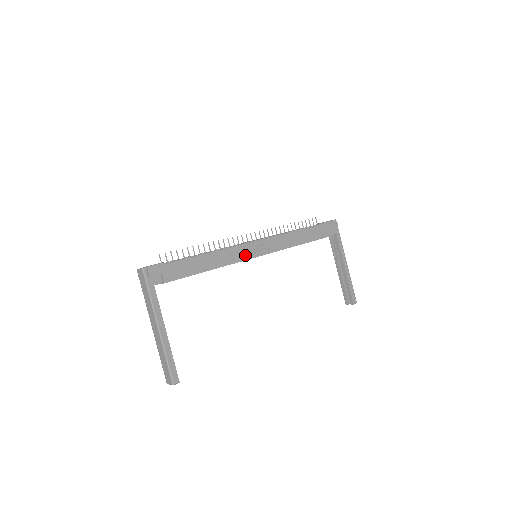
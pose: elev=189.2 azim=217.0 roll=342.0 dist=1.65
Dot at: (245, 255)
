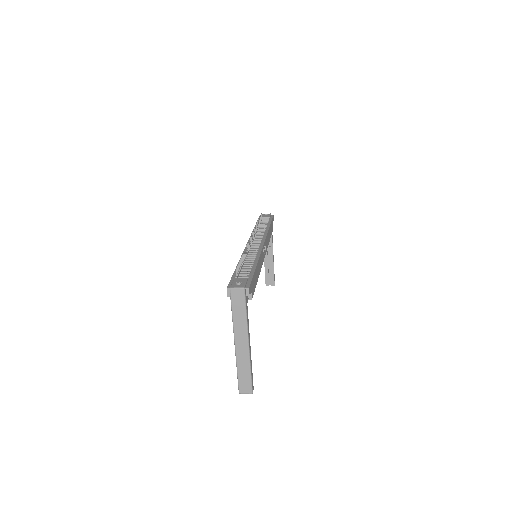
Dot at: occluded
